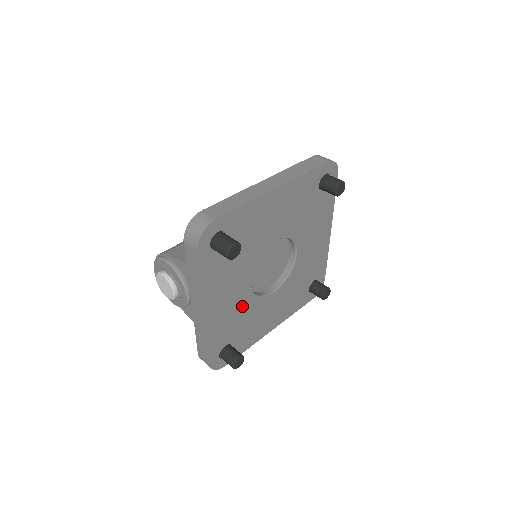
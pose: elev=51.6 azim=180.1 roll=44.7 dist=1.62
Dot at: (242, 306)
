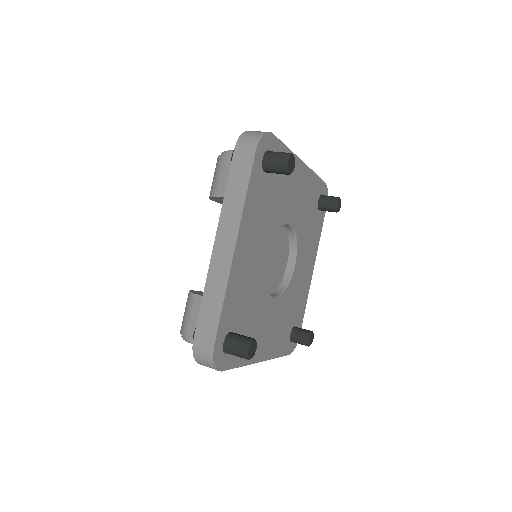
Dot at: (281, 311)
